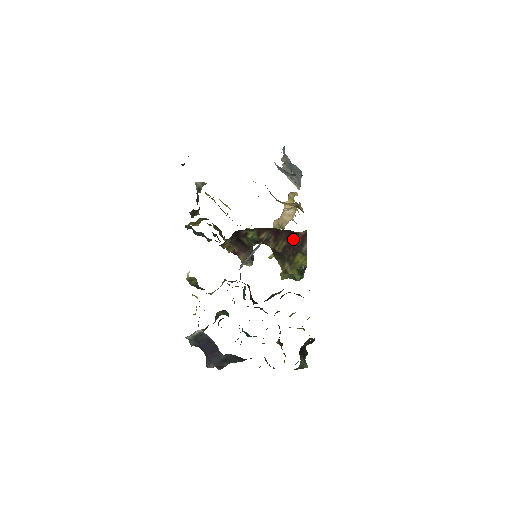
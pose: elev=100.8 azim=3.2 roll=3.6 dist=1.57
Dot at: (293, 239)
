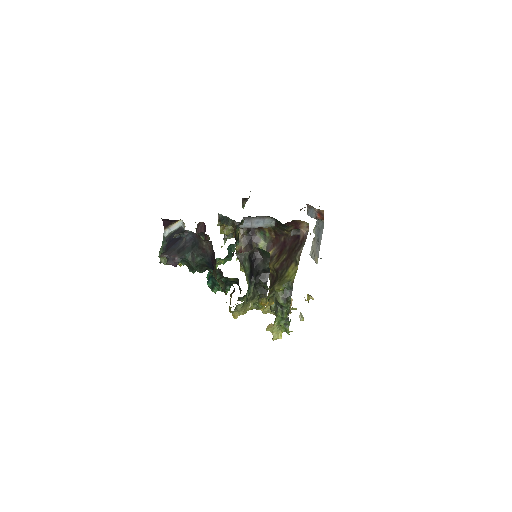
Dot at: (294, 247)
